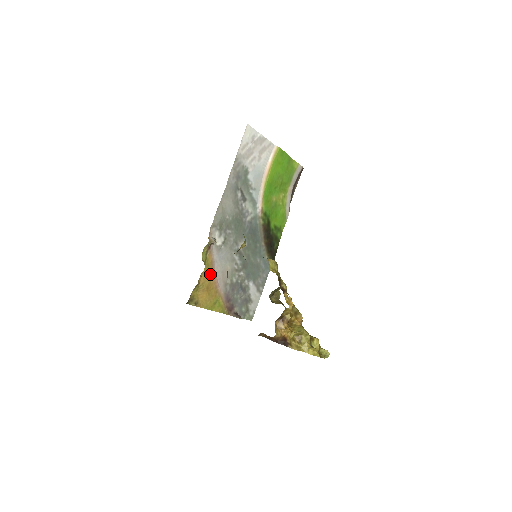
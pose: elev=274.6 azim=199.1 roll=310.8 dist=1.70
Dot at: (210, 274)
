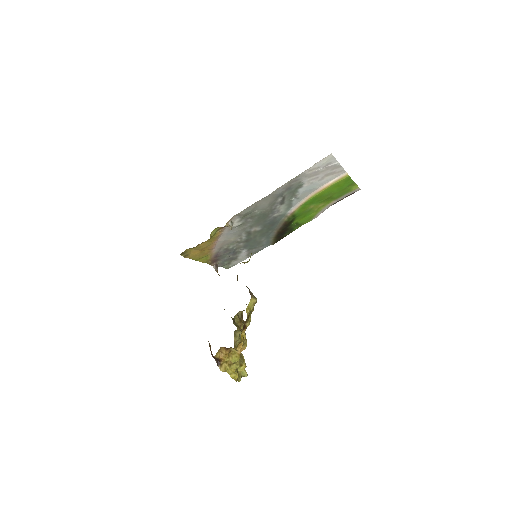
Dot at: (212, 242)
